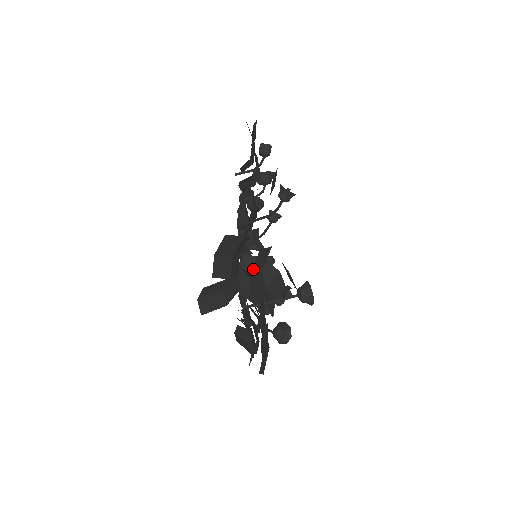
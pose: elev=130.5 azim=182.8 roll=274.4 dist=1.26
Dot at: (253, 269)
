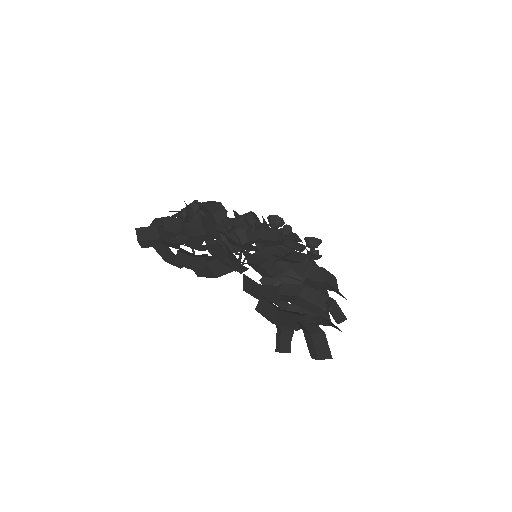
Dot at: (315, 356)
